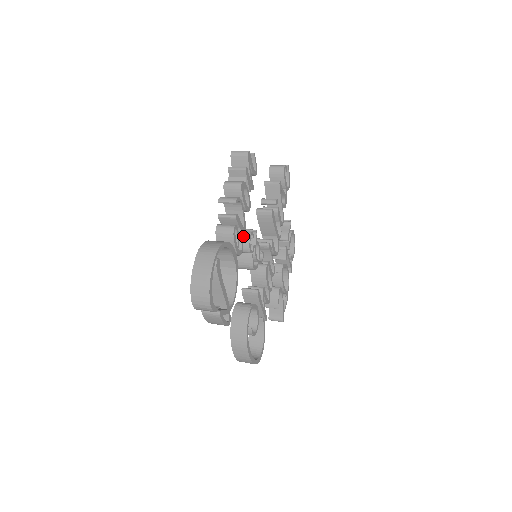
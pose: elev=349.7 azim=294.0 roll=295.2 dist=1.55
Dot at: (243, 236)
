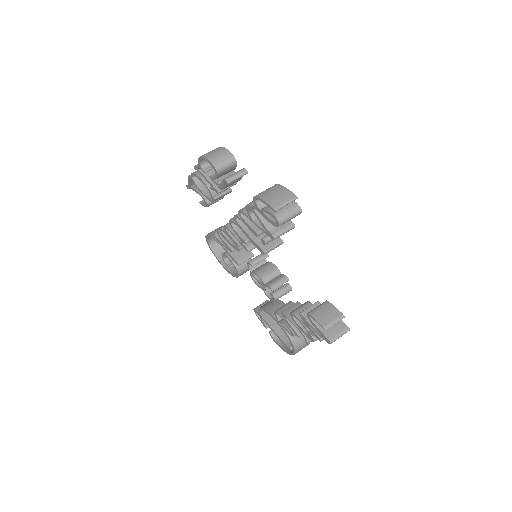
Dot at: occluded
